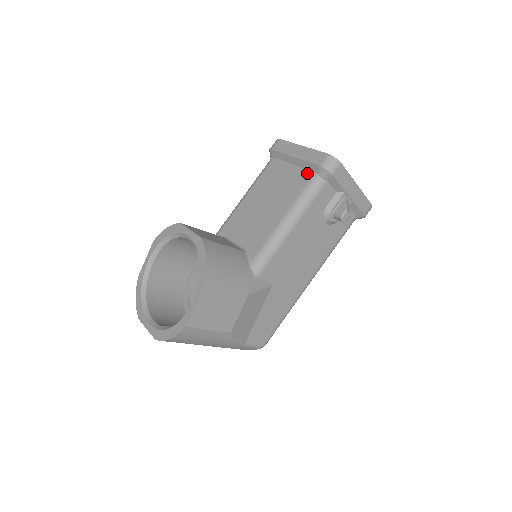
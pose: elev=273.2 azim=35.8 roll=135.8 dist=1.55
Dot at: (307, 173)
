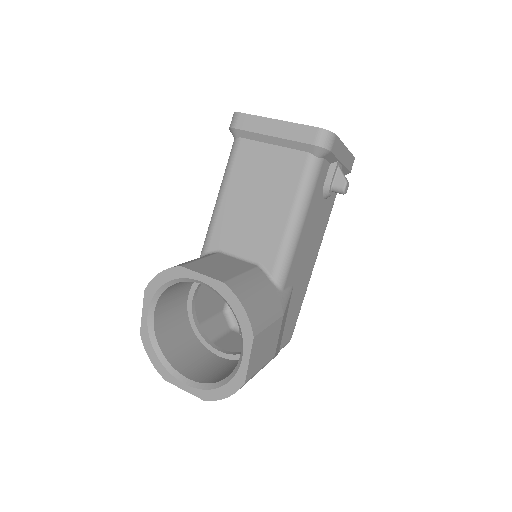
Dot at: (298, 155)
